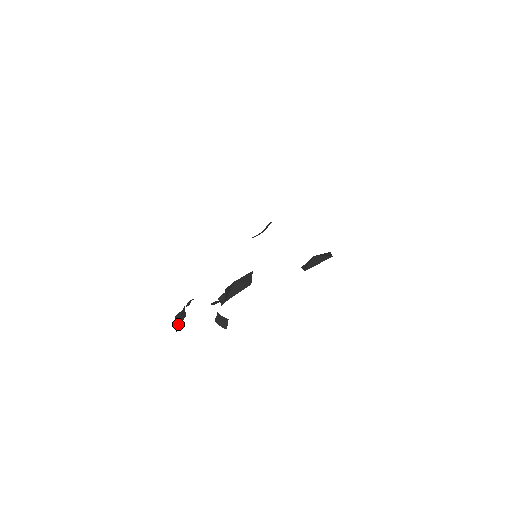
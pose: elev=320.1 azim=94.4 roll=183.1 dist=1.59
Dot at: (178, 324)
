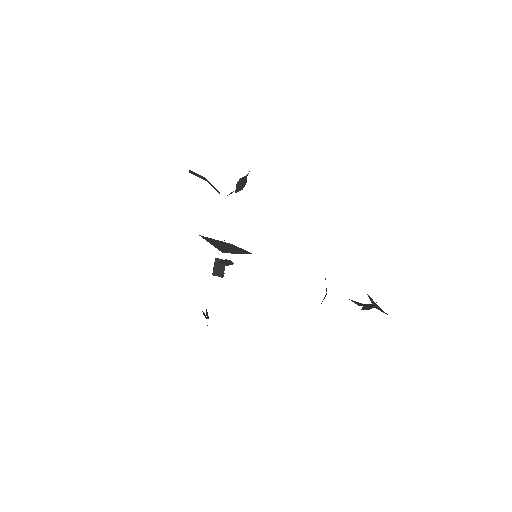
Dot at: occluded
